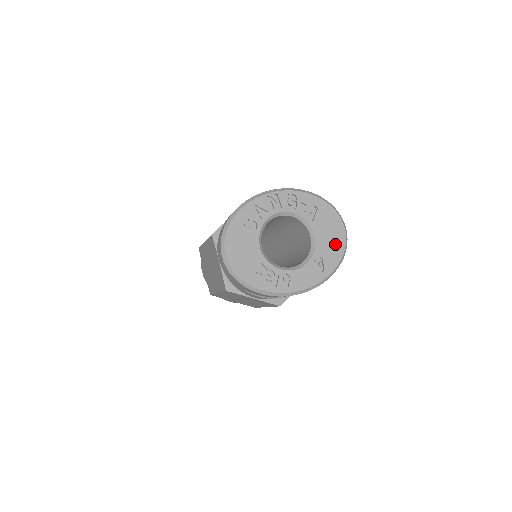
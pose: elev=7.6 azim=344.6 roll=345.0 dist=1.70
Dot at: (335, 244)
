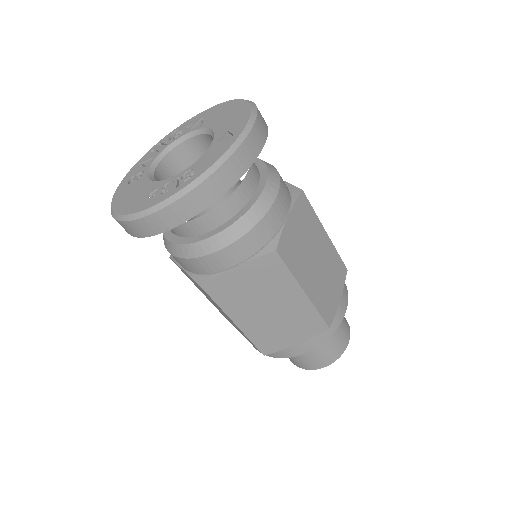
Dot at: (237, 114)
